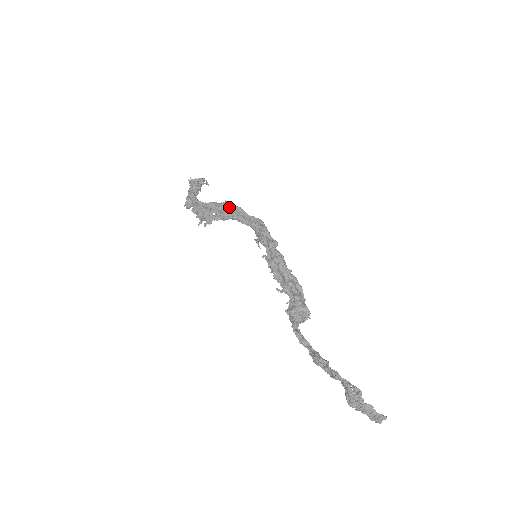
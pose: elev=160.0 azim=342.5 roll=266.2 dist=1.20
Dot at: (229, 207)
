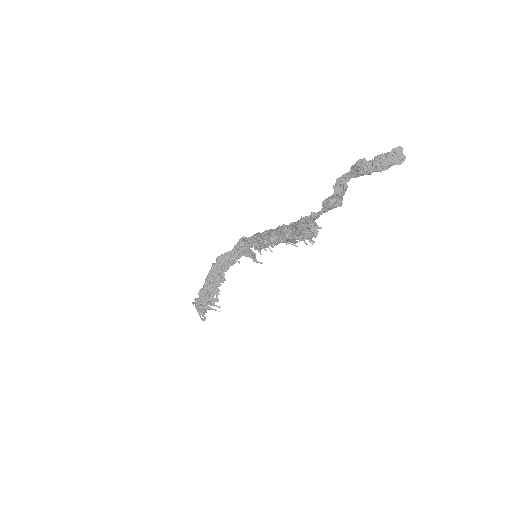
Dot at: (216, 262)
